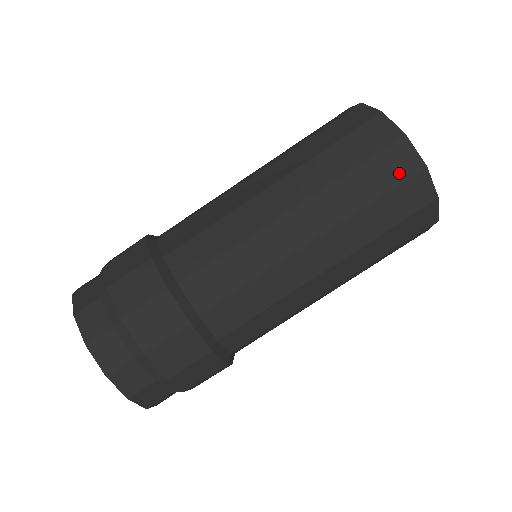
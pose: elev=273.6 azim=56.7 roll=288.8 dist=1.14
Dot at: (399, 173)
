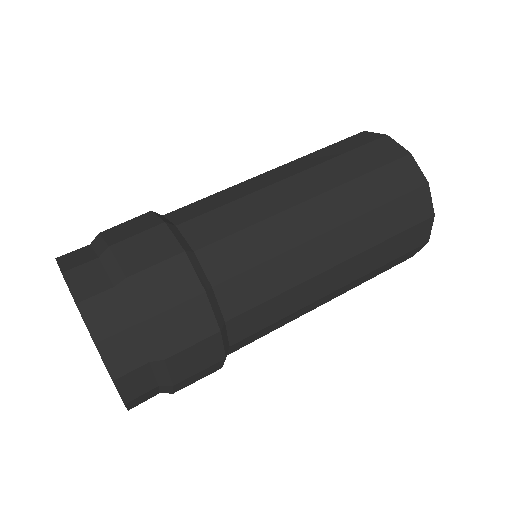
Dot at: (364, 141)
